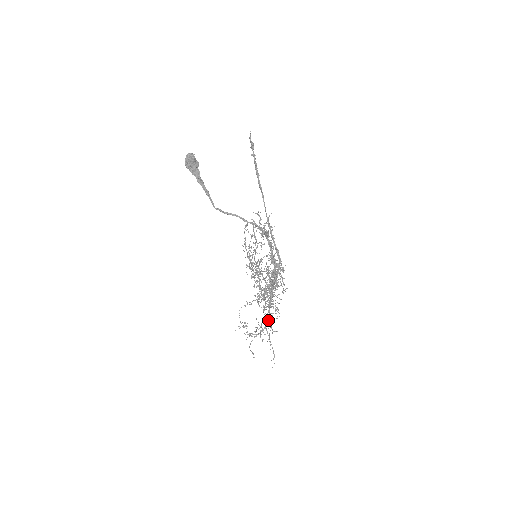
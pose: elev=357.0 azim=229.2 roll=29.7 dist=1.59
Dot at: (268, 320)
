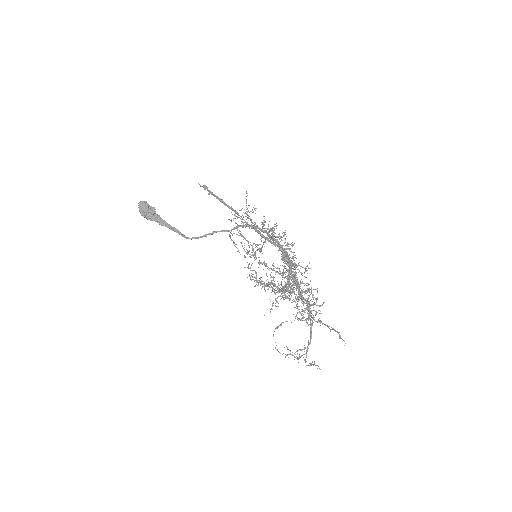
Dot at: (307, 304)
